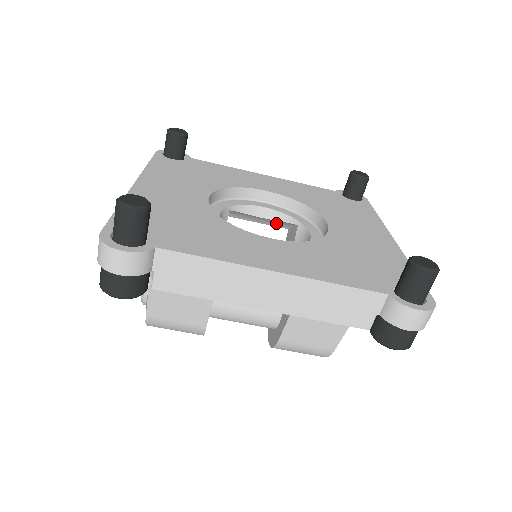
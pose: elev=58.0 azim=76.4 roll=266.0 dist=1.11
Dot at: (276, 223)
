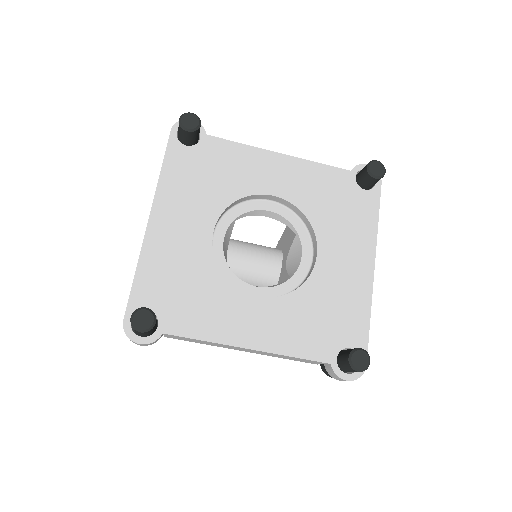
Dot at: occluded
